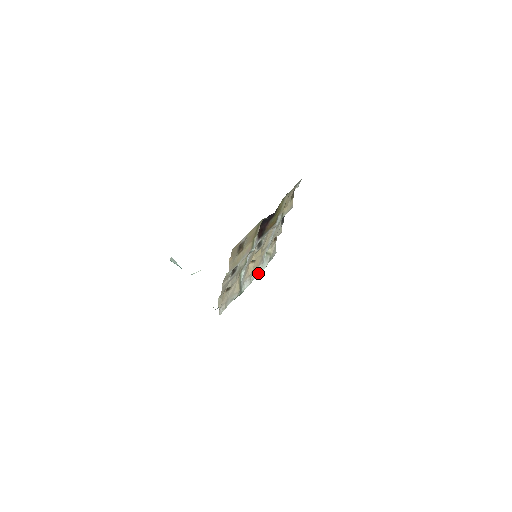
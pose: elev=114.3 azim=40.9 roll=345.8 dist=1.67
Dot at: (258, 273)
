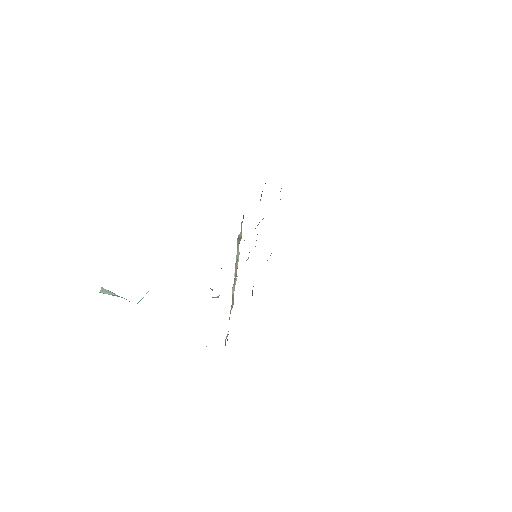
Dot at: occluded
